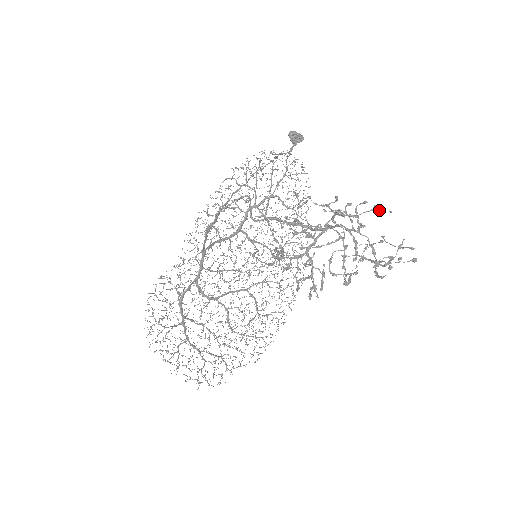
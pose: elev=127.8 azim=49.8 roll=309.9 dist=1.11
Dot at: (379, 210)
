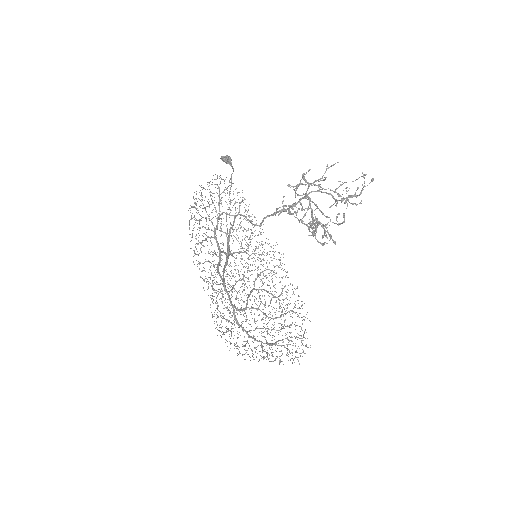
Dot at: (331, 166)
